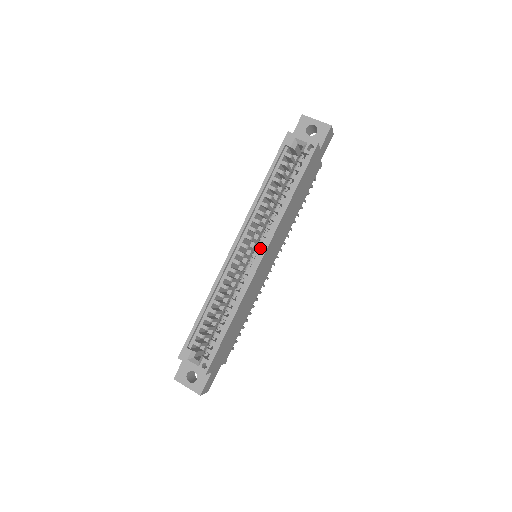
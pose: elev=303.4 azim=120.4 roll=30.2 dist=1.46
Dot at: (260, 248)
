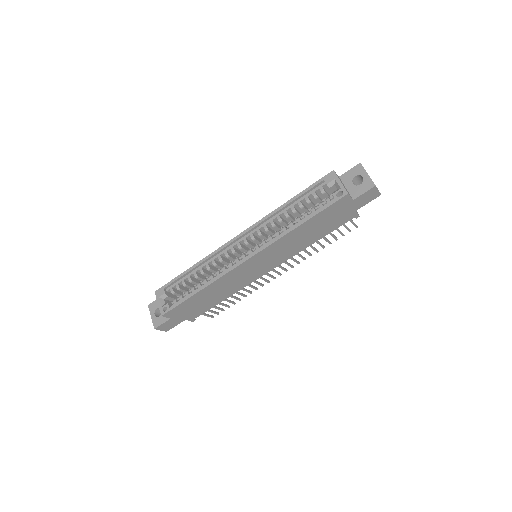
Dot at: occluded
